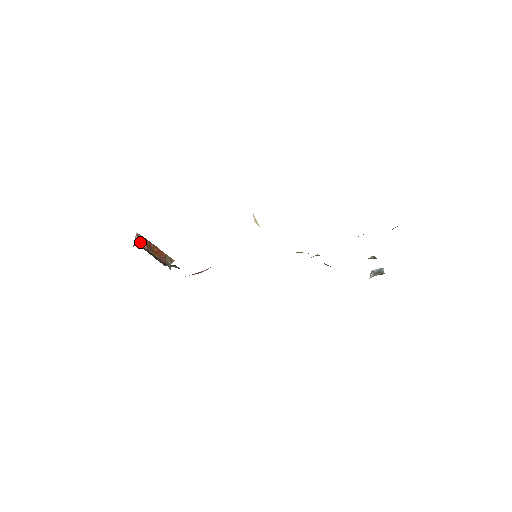
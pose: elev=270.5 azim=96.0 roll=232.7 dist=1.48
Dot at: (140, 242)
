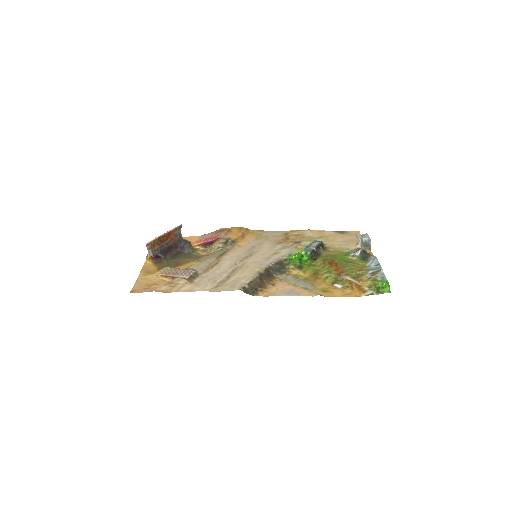
Dot at: (152, 248)
